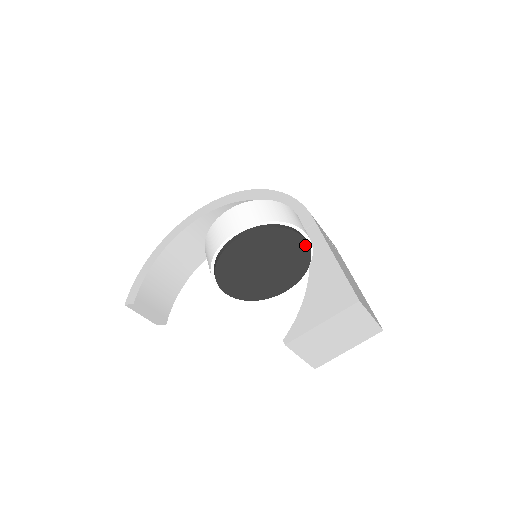
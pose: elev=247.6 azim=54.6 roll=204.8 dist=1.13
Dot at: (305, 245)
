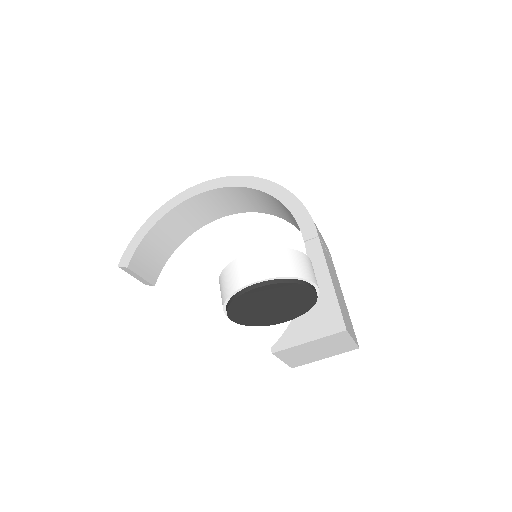
Dot at: (314, 295)
